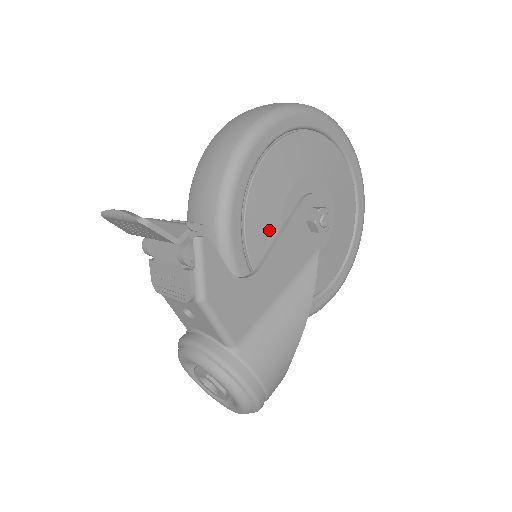
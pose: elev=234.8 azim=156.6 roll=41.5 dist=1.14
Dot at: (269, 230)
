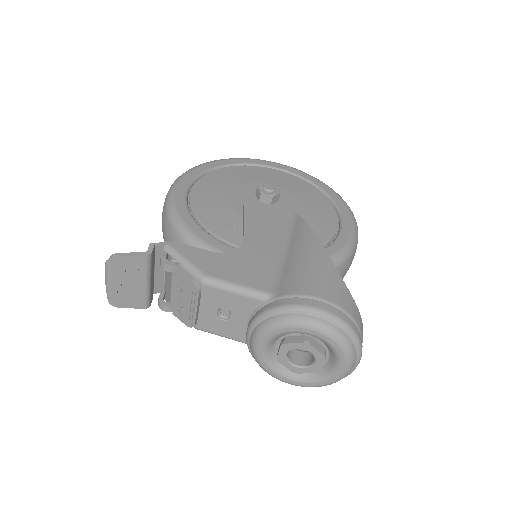
Dot at: (233, 222)
